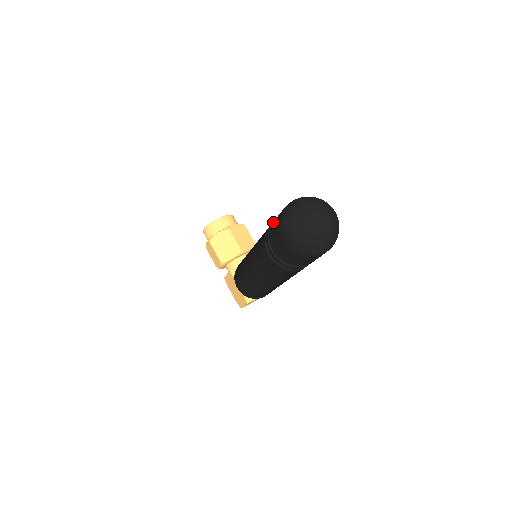
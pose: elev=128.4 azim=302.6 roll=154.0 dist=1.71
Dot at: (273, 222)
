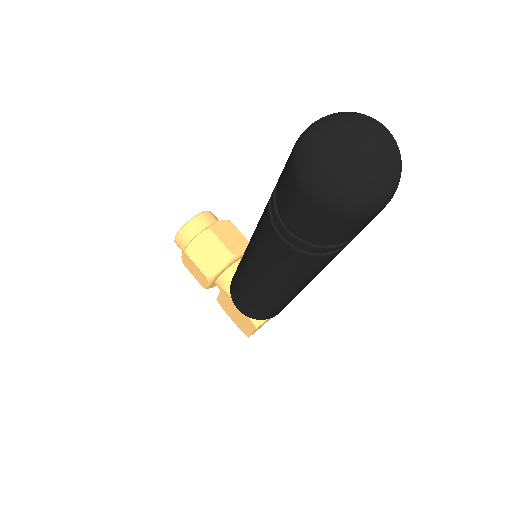
Dot at: (278, 179)
